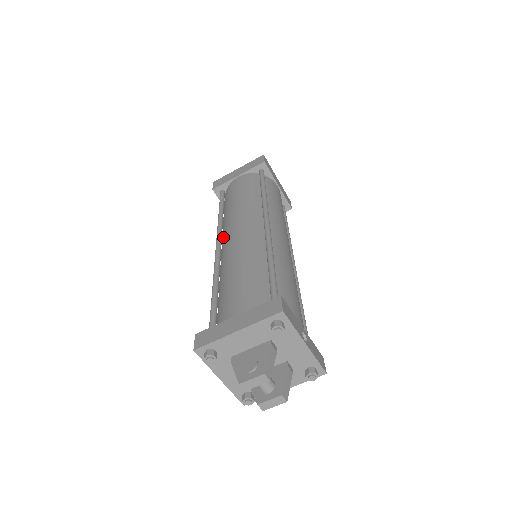
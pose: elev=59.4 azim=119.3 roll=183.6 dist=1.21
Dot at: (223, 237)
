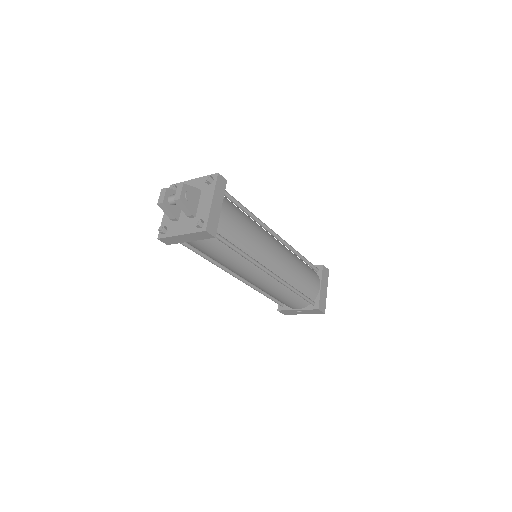
Dot at: occluded
